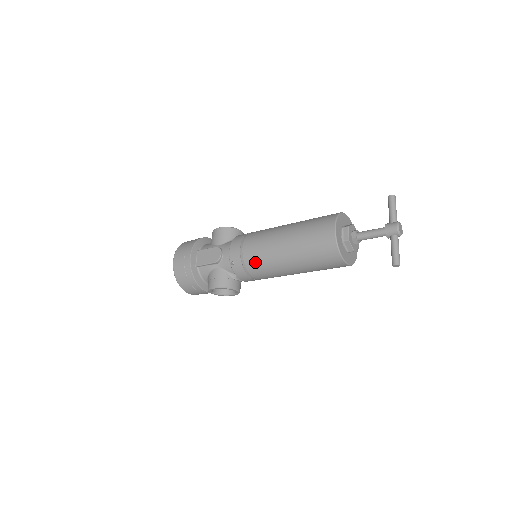
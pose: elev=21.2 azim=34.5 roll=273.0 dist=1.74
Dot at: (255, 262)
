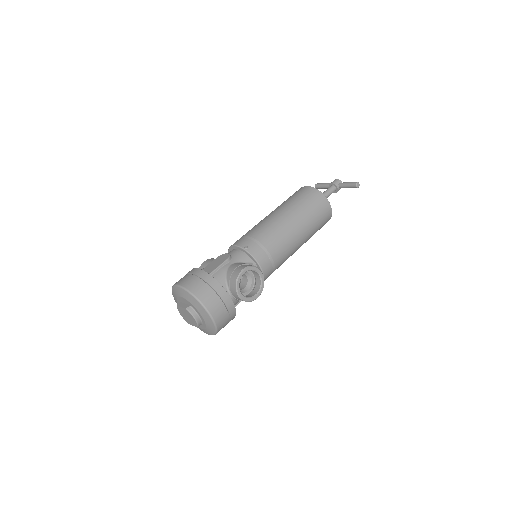
Dot at: (266, 234)
